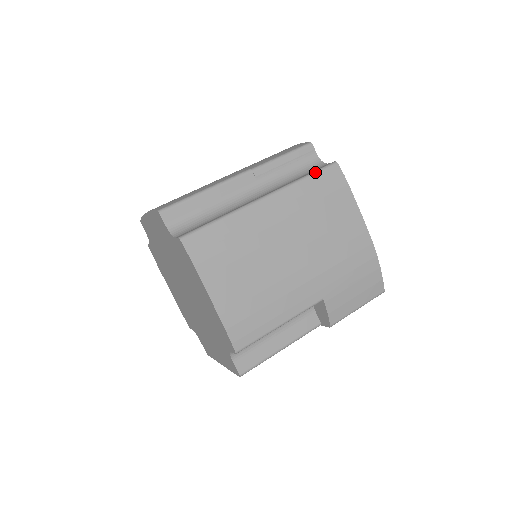
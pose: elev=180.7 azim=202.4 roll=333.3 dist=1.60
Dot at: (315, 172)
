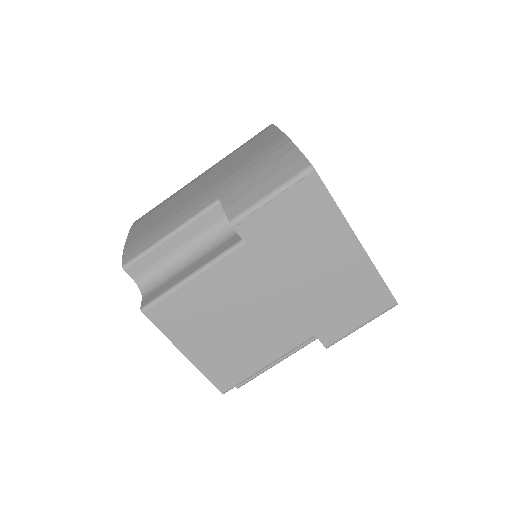
Dot at: occluded
